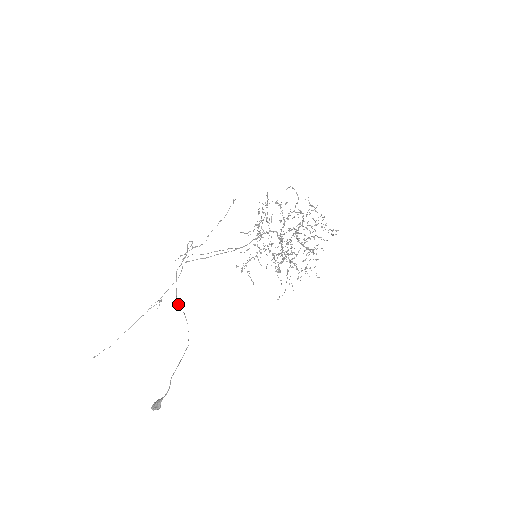
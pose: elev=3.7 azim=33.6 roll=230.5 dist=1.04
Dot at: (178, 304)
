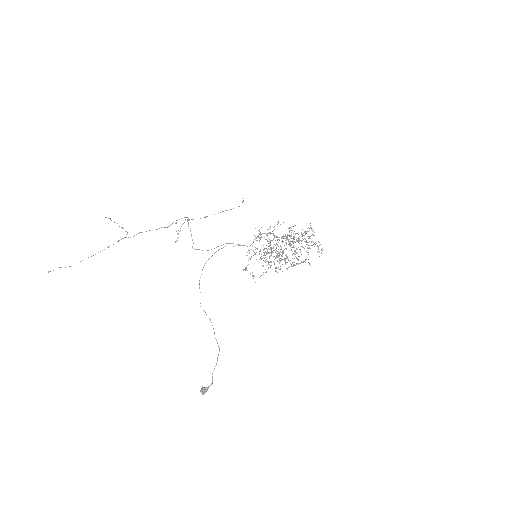
Dot at: (203, 310)
